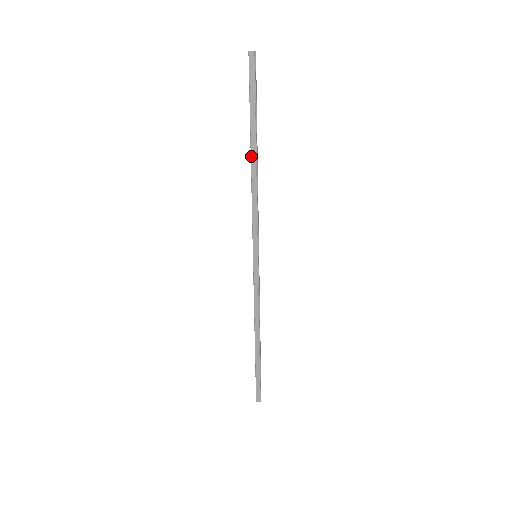
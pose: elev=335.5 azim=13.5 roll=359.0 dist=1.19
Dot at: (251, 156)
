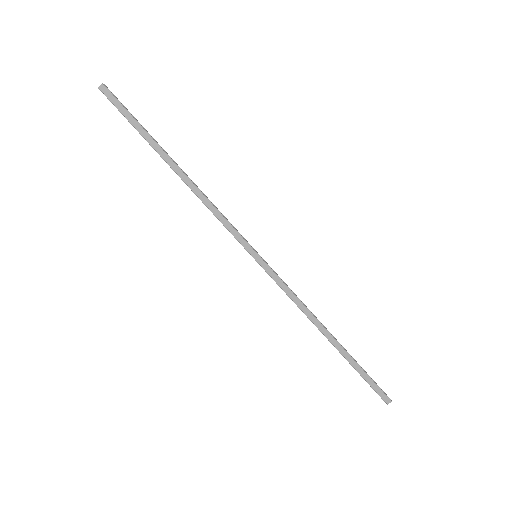
Dot at: (173, 170)
